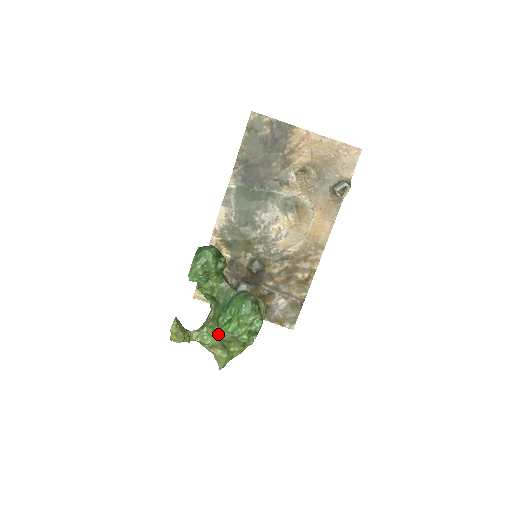
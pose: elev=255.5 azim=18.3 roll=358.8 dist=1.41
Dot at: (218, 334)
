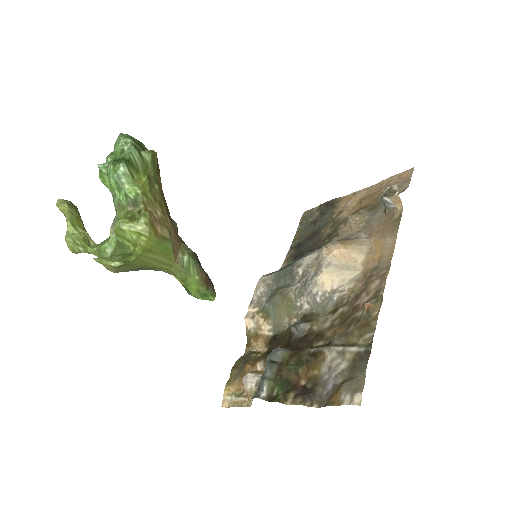
Dot at: (113, 222)
